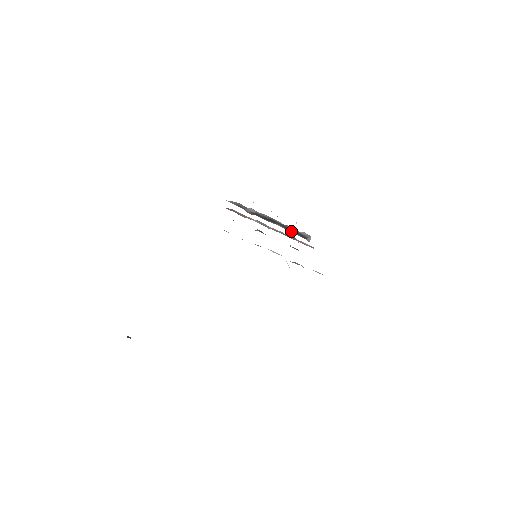
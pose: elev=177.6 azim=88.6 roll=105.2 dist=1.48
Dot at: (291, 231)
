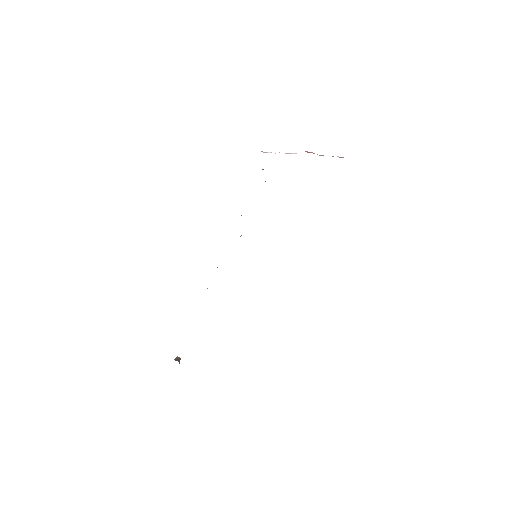
Dot at: occluded
